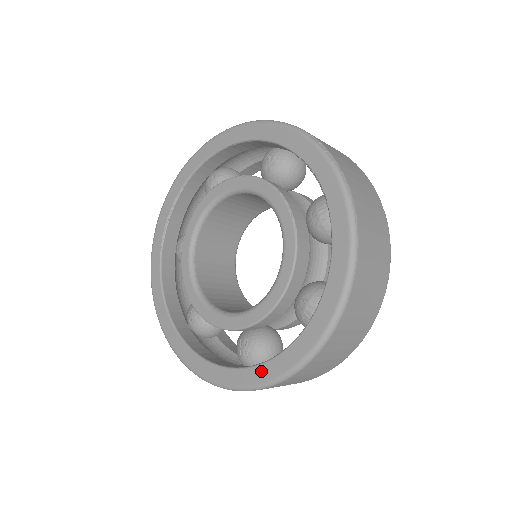
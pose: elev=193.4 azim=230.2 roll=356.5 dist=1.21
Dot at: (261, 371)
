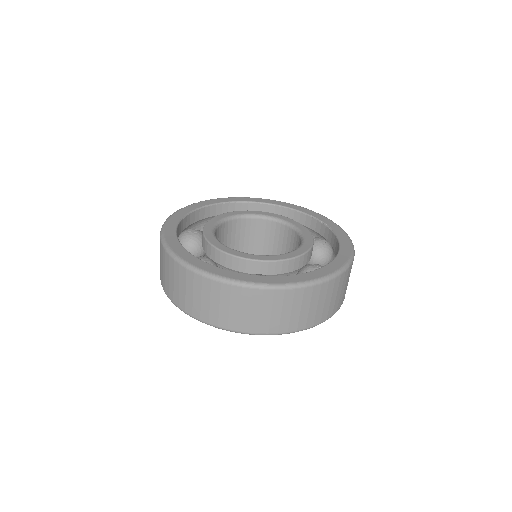
Dot at: (290, 278)
